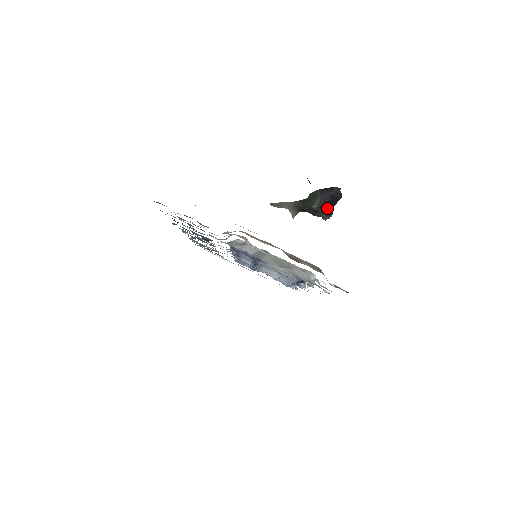
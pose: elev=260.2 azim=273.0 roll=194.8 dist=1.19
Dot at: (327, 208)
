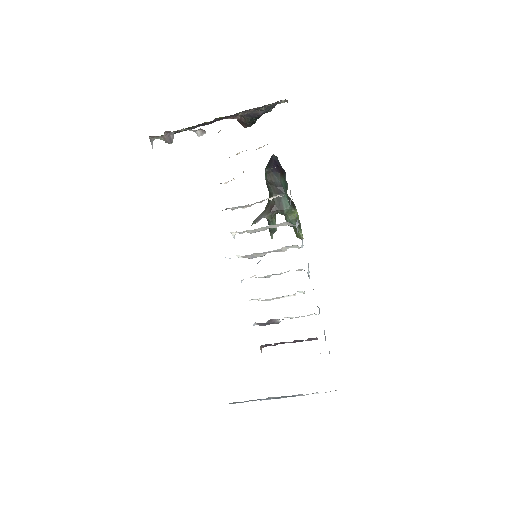
Dot at: (277, 172)
